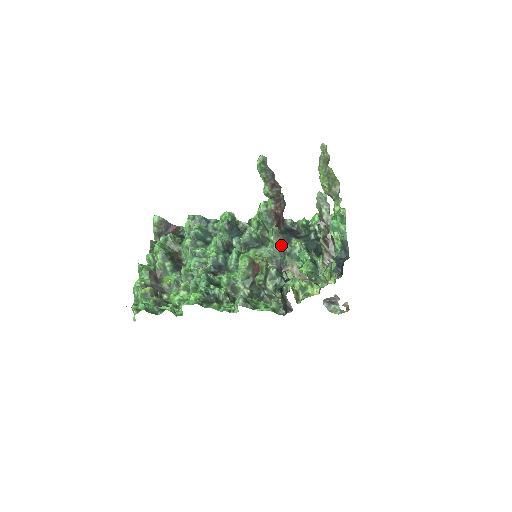
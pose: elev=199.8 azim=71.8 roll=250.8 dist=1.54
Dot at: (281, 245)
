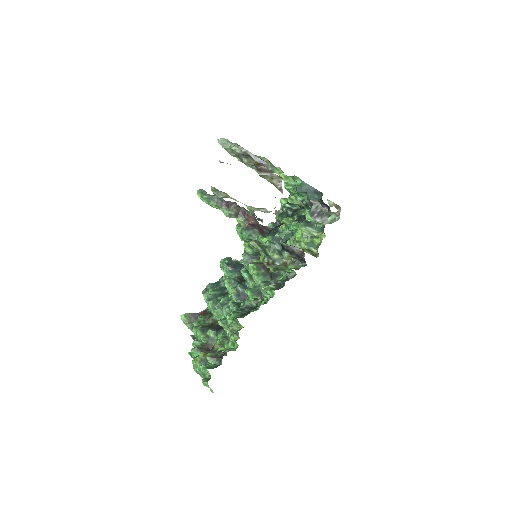
Dot at: (273, 238)
